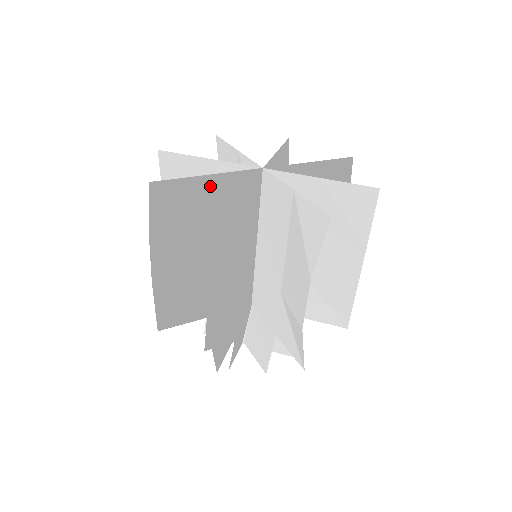
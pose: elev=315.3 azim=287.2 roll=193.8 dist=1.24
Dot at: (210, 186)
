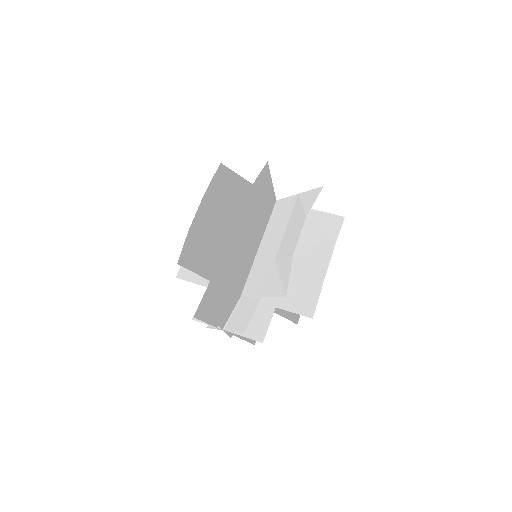
Dot at: (247, 189)
